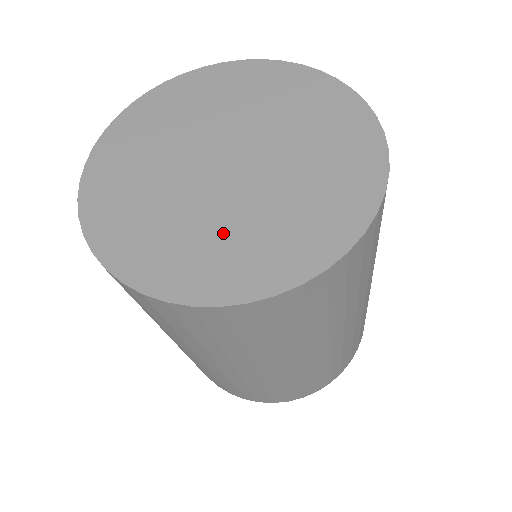
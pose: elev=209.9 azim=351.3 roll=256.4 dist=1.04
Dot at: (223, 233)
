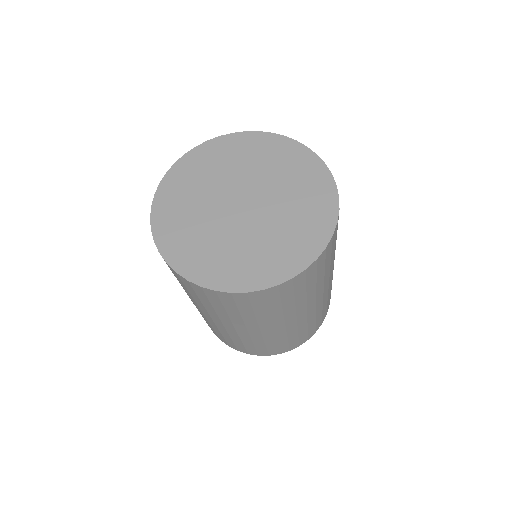
Dot at: (286, 227)
